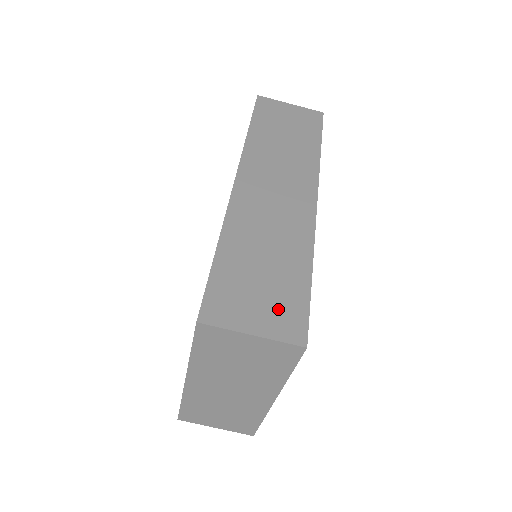
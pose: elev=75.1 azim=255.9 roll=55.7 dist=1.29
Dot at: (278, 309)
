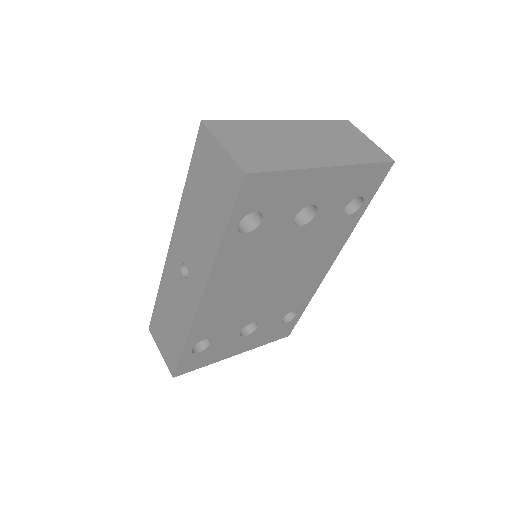
Dot at: occluded
